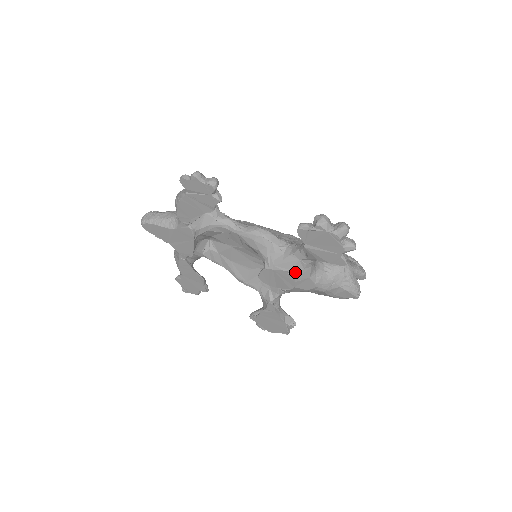
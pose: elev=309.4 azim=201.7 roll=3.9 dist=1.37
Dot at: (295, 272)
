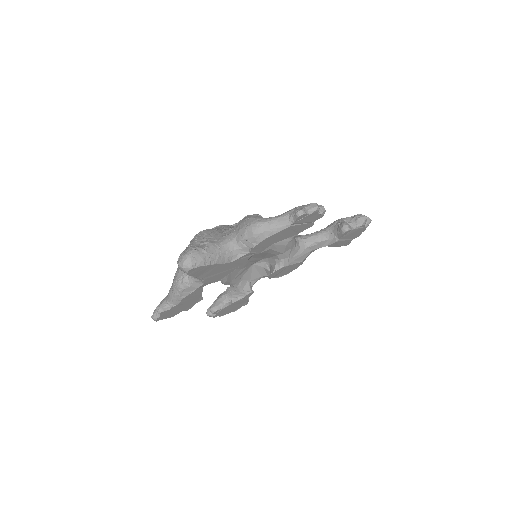
Dot at: occluded
